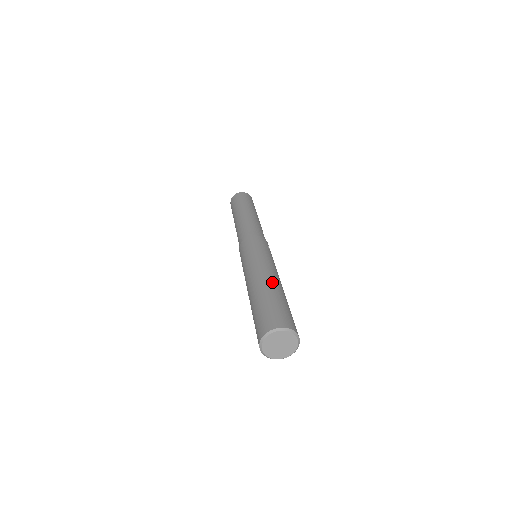
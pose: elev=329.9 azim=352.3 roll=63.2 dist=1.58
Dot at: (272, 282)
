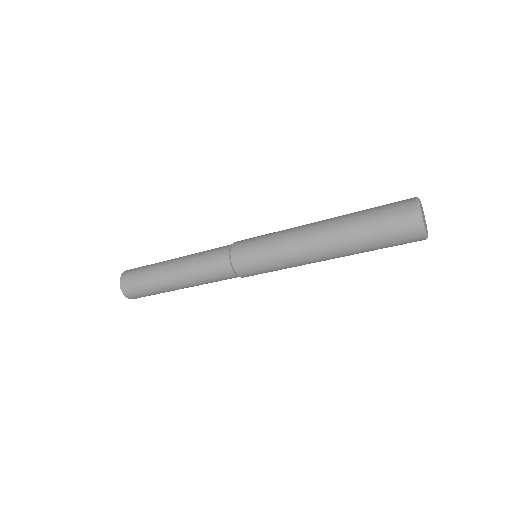
Dot at: (333, 218)
